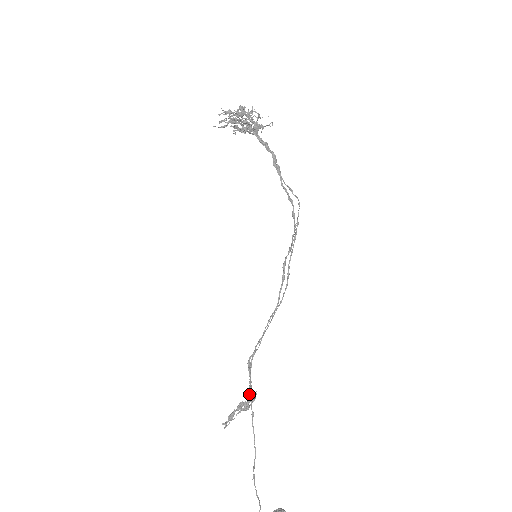
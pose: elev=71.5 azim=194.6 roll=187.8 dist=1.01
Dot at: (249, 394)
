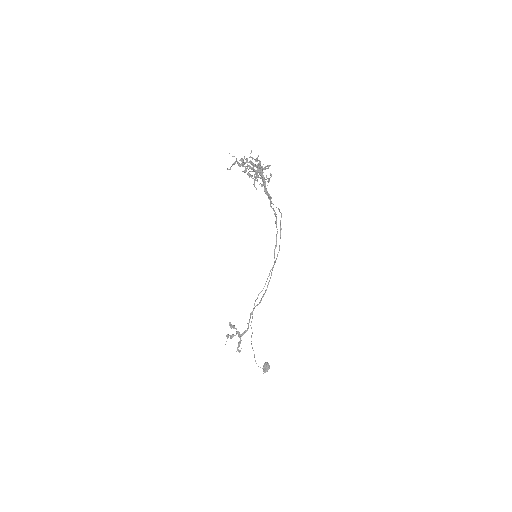
Dot at: (248, 328)
